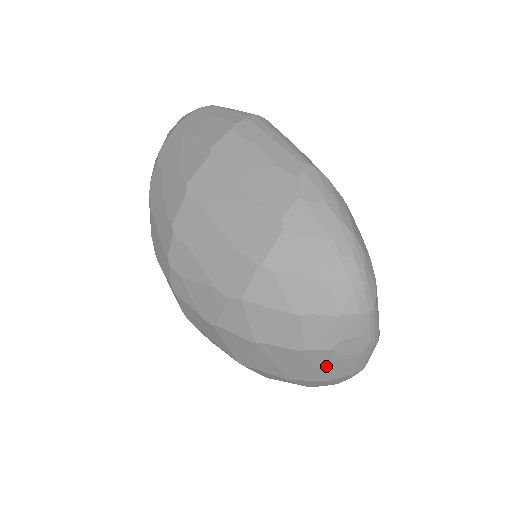
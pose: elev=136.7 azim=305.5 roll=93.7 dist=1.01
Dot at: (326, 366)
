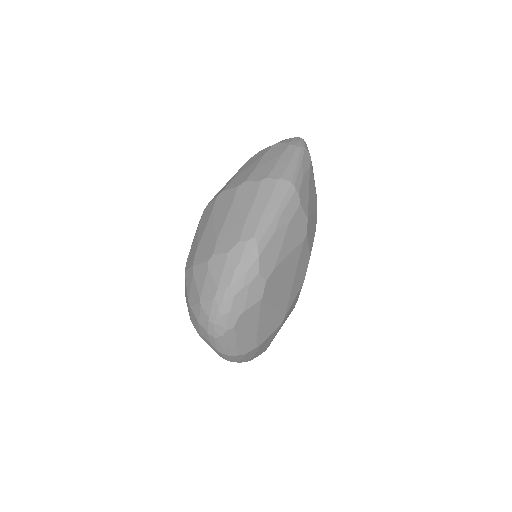
Dot at: occluded
